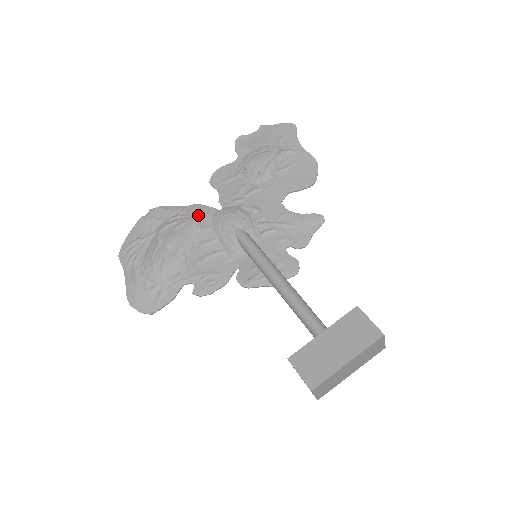
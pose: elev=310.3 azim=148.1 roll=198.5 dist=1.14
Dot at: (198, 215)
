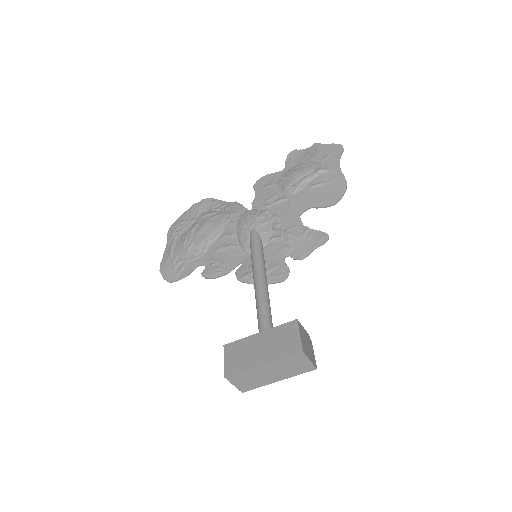
Dot at: (232, 211)
